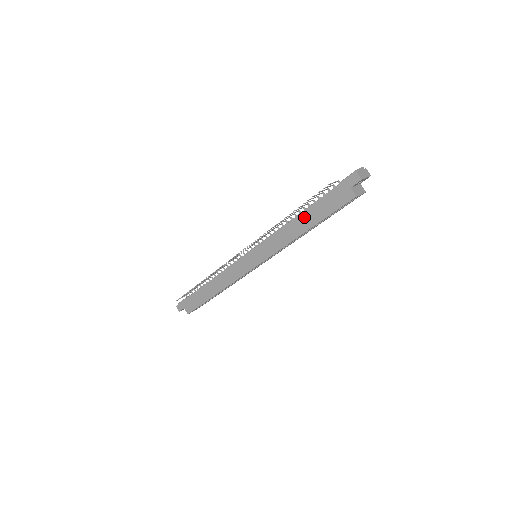
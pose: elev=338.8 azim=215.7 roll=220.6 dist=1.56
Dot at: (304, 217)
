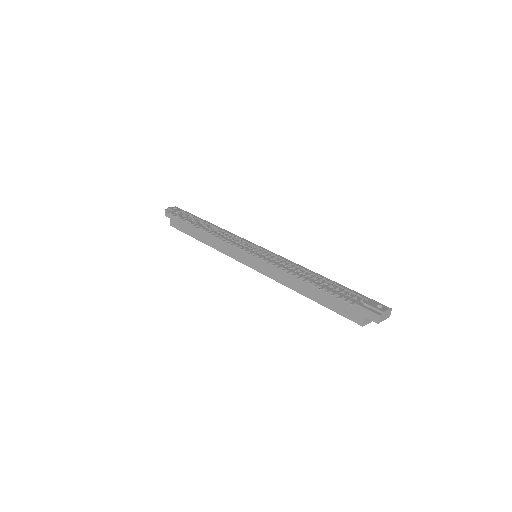
Dot at: (314, 288)
